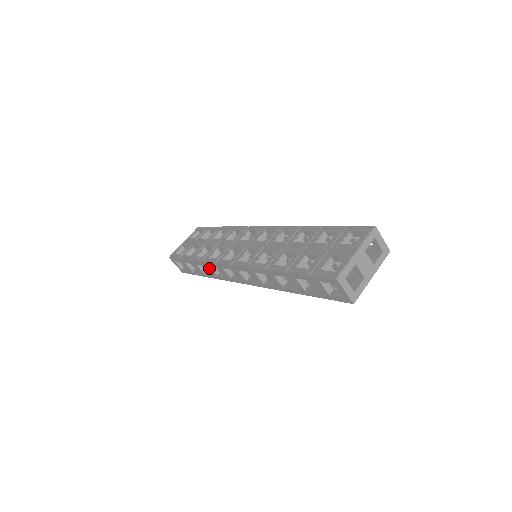
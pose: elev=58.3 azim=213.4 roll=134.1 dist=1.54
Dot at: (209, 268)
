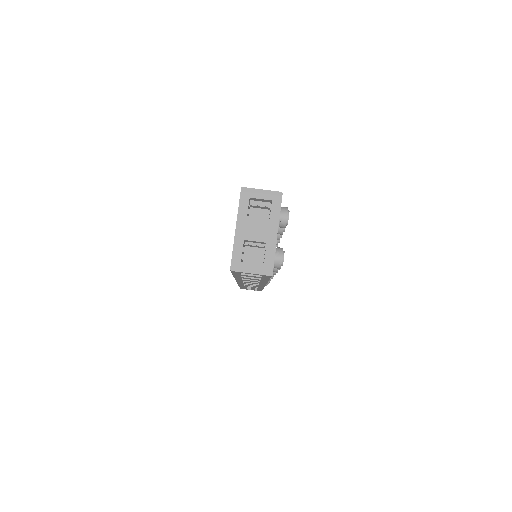
Dot at: (247, 286)
